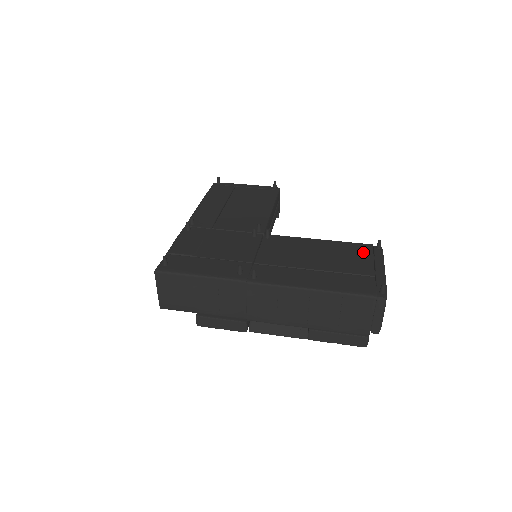
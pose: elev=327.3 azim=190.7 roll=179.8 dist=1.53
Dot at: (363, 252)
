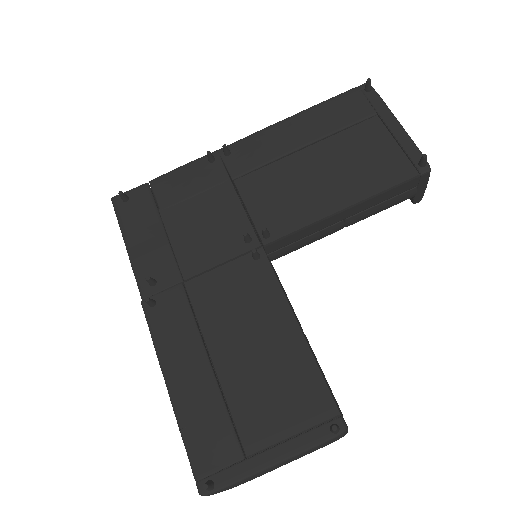
Dot at: (304, 409)
